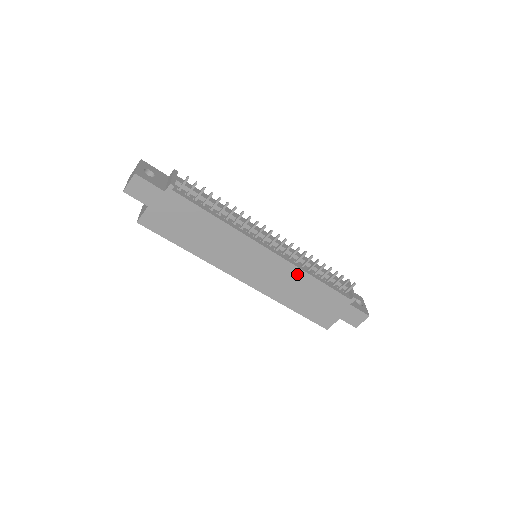
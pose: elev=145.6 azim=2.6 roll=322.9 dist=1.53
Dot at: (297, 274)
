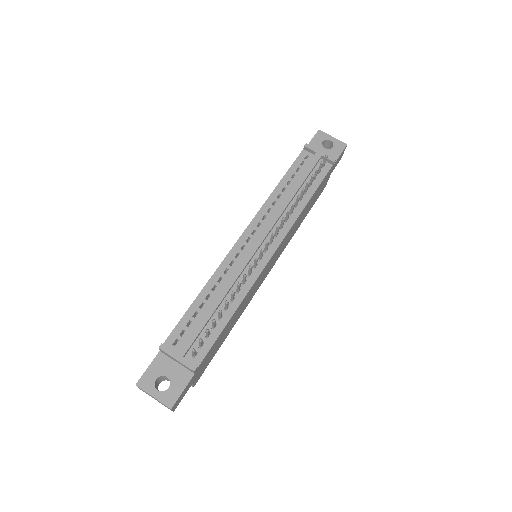
Dot at: (295, 223)
